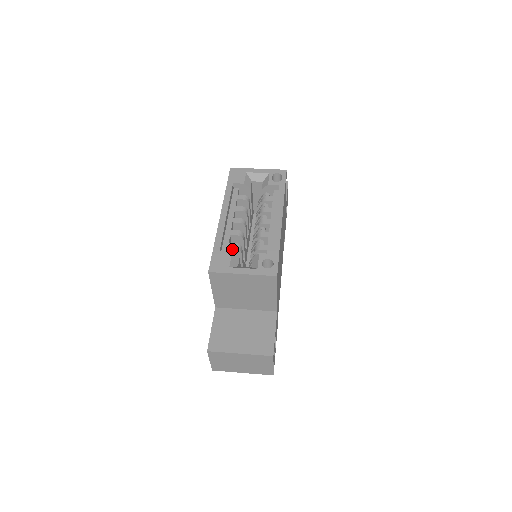
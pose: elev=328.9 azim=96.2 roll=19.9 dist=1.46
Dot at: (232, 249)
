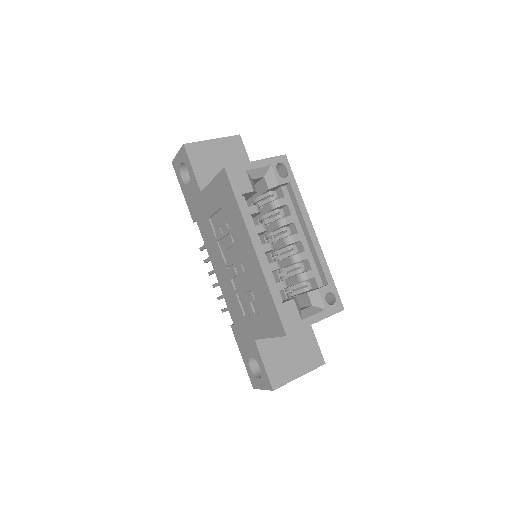
Dot at: occluded
